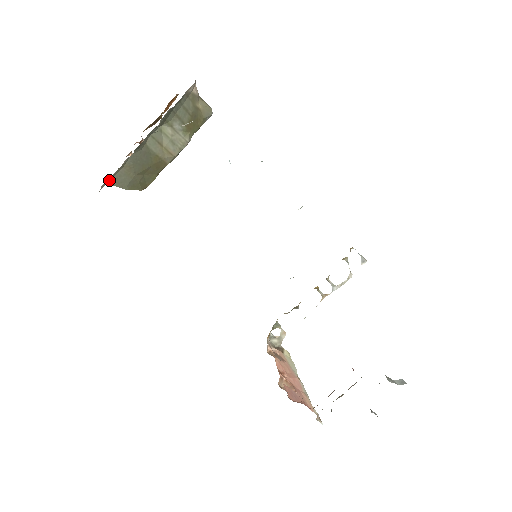
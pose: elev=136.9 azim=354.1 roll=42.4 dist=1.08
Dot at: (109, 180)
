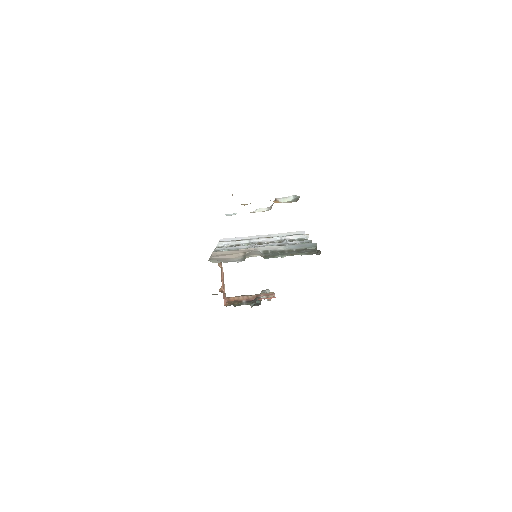
Dot at: occluded
